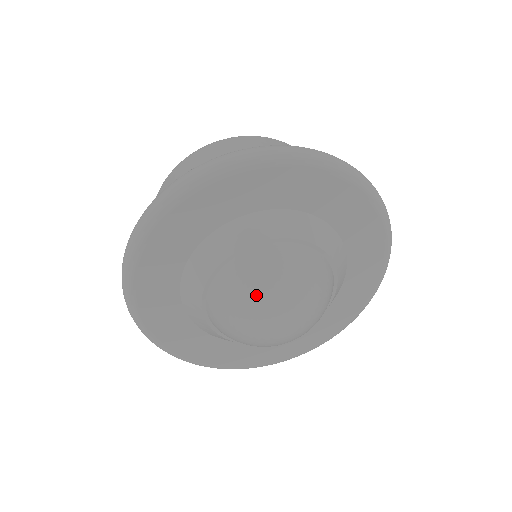
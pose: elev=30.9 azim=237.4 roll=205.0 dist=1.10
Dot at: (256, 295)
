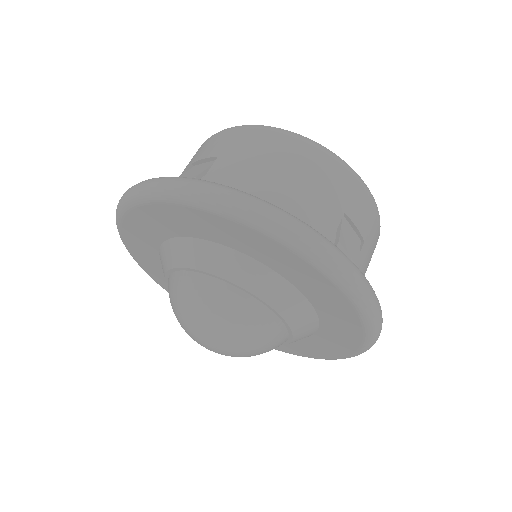
Dot at: (200, 317)
